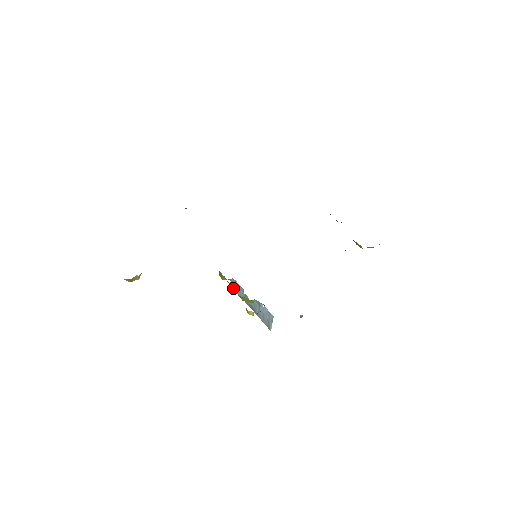
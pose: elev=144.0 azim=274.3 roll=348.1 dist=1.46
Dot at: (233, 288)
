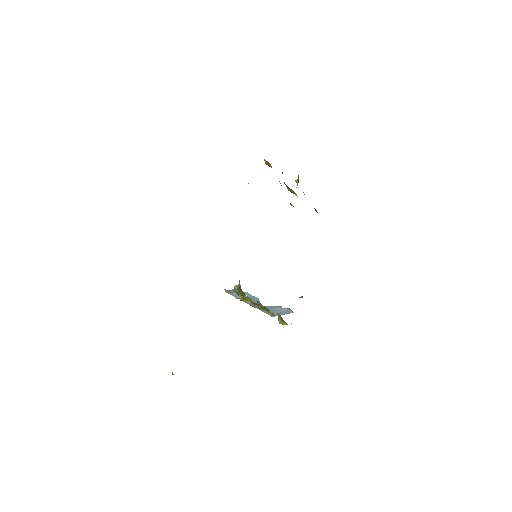
Dot at: occluded
